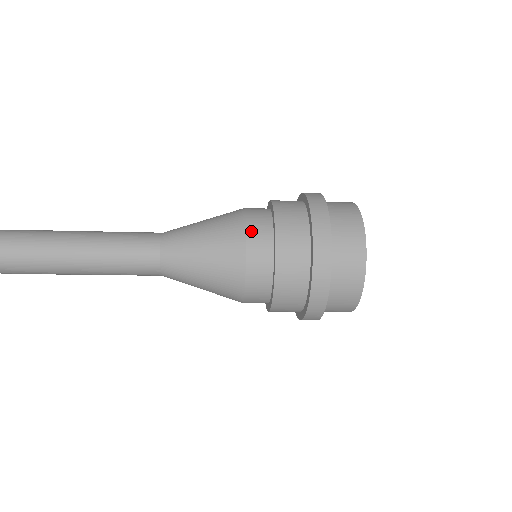
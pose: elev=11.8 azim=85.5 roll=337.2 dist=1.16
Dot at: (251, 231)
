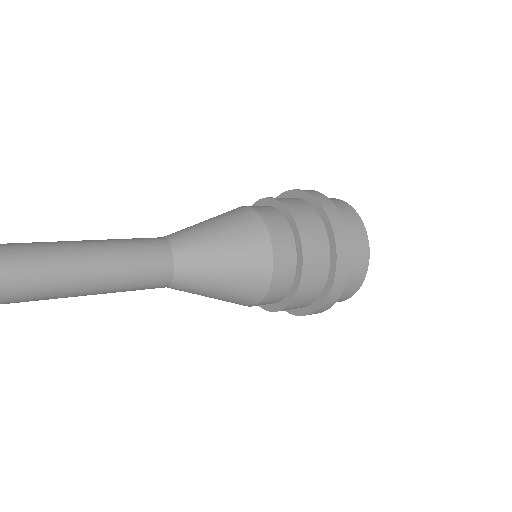
Dot at: (271, 293)
